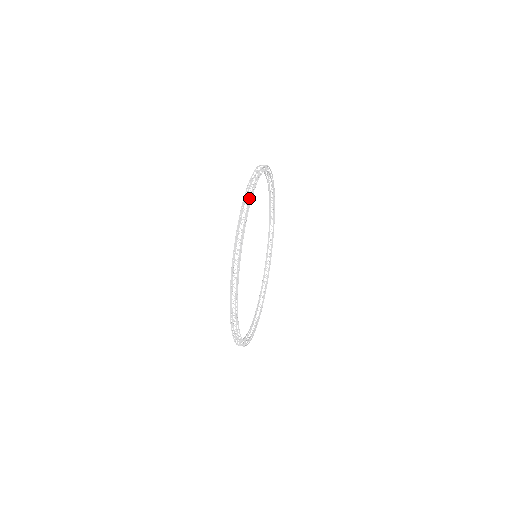
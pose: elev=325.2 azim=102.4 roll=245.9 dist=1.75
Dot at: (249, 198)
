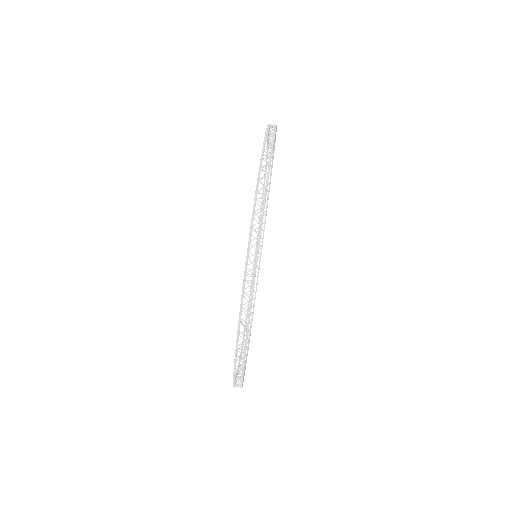
Dot at: (241, 380)
